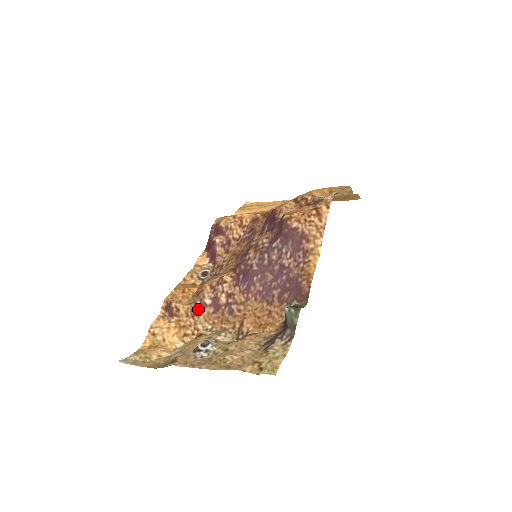
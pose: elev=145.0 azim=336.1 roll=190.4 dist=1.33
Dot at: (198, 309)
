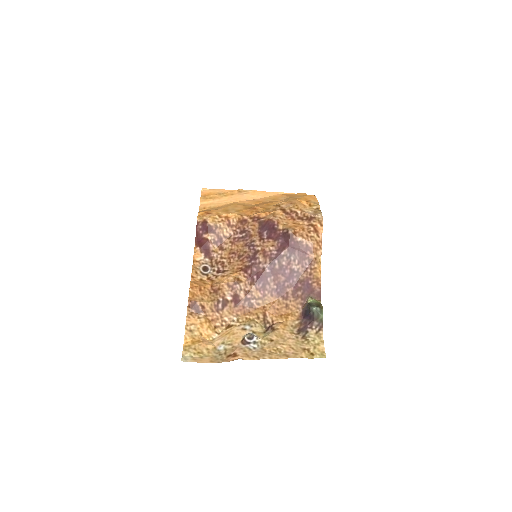
Dot at: (221, 305)
